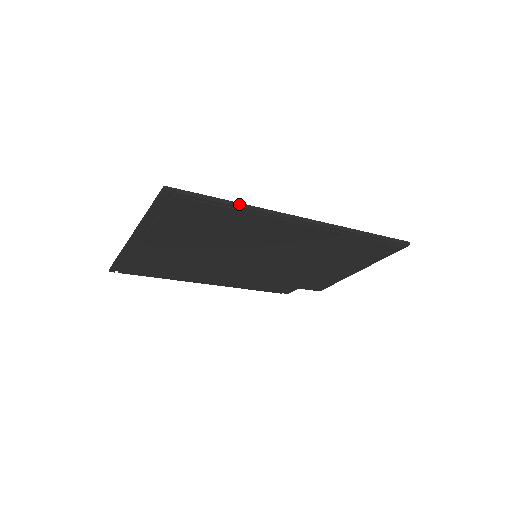
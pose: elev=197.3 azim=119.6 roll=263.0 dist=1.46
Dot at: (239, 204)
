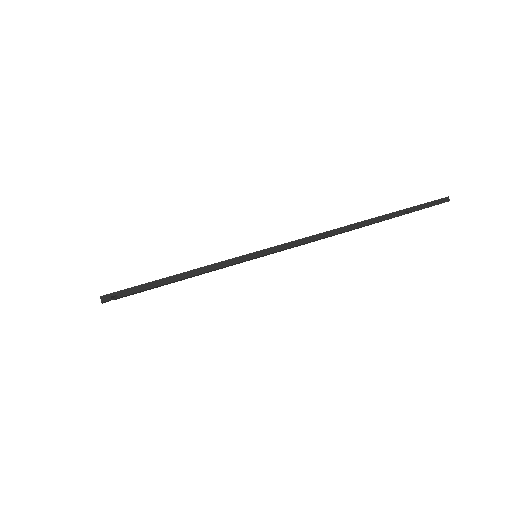
Dot at: (206, 268)
